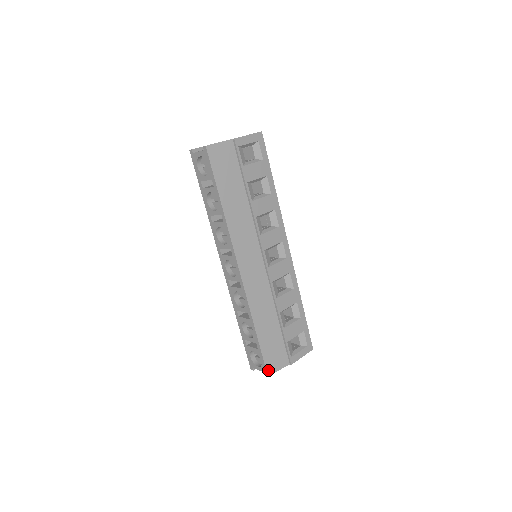
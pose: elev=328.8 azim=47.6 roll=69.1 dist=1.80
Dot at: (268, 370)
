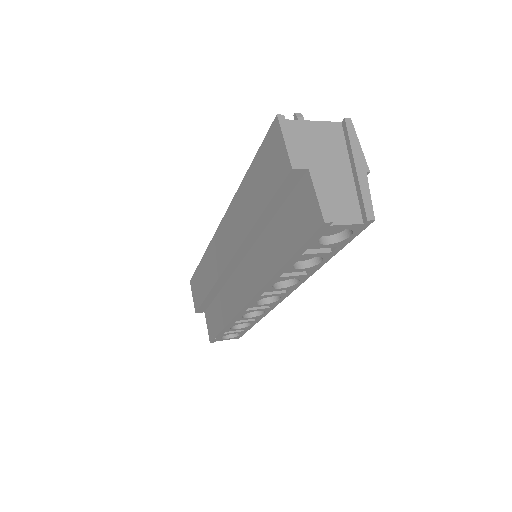
Dot at: occluded
